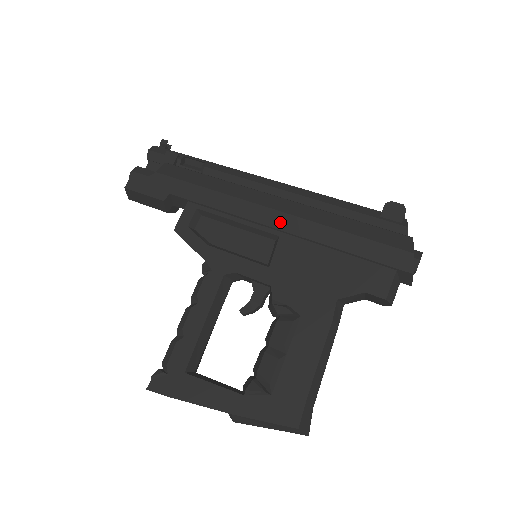
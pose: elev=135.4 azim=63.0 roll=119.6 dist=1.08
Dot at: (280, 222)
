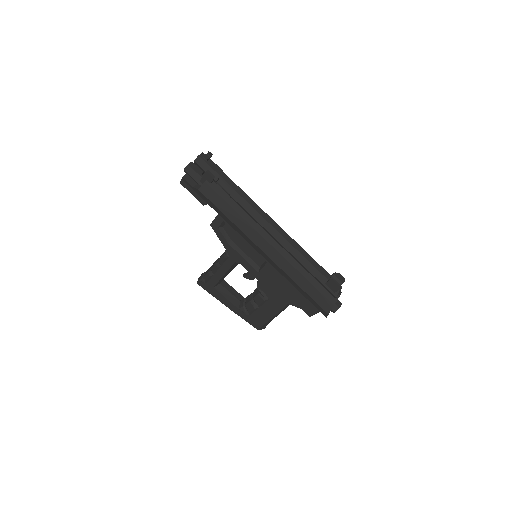
Dot at: (268, 259)
